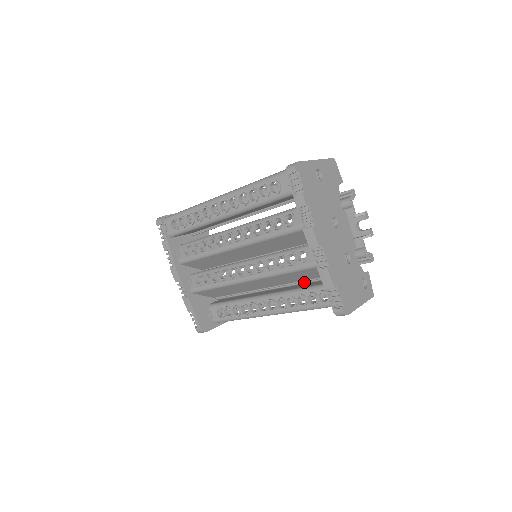
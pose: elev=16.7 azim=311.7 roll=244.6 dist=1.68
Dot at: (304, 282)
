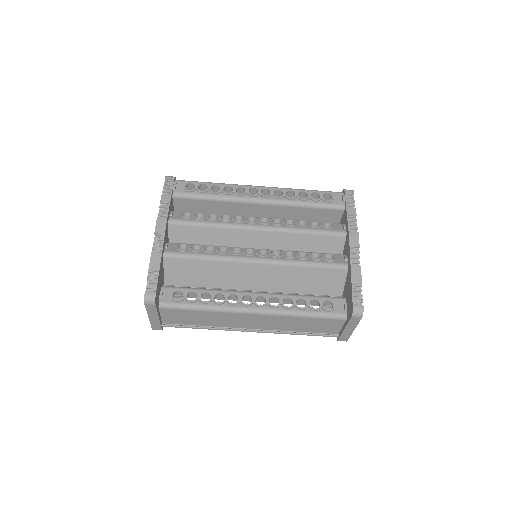
Dot at: (301, 293)
